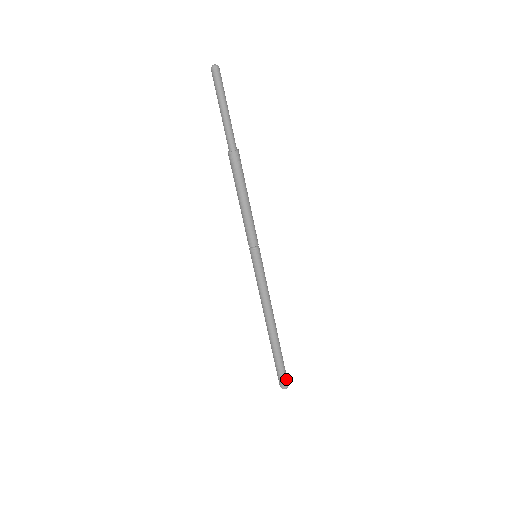
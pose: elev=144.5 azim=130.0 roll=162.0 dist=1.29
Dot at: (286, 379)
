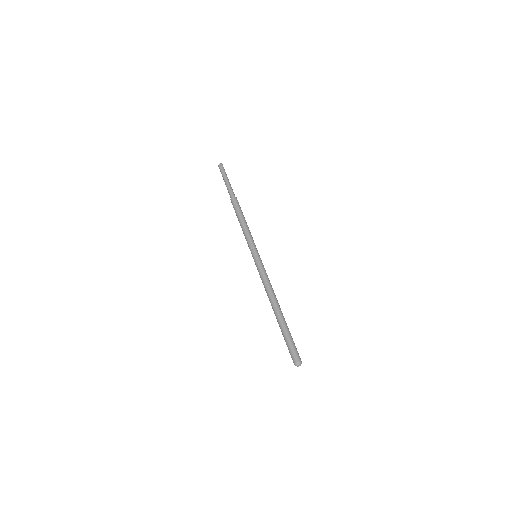
Dot at: (298, 354)
